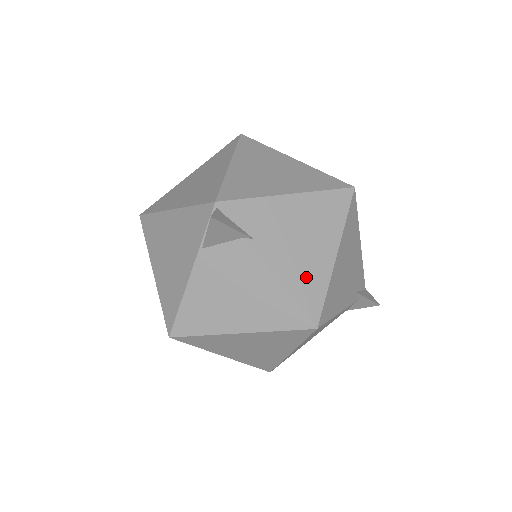
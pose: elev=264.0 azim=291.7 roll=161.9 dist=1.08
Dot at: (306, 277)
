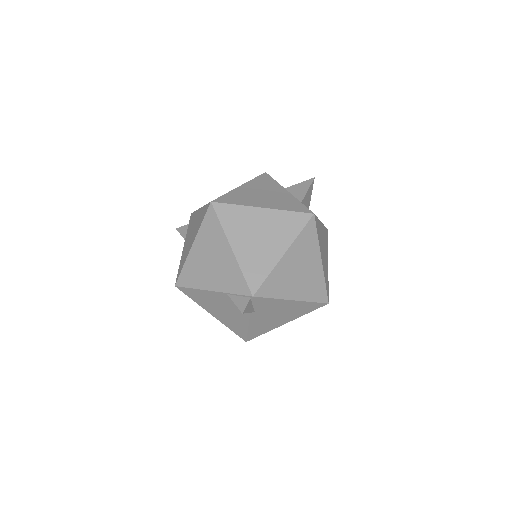
Dot at: (262, 327)
